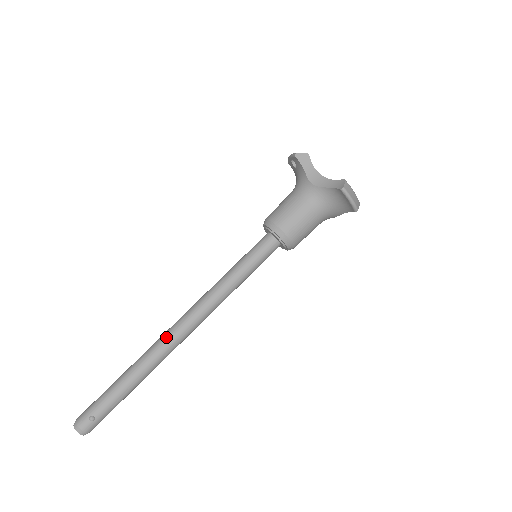
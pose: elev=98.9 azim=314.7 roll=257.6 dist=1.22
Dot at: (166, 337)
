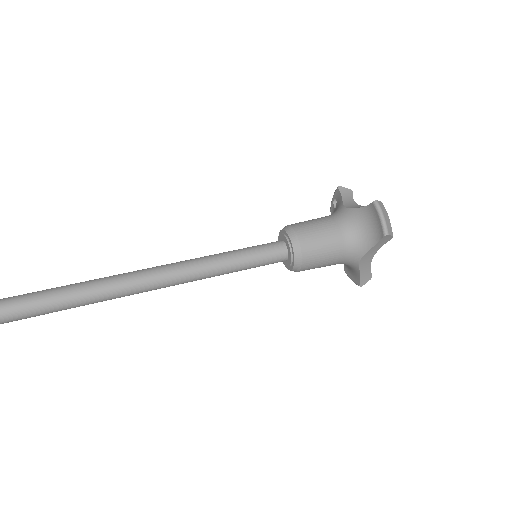
Dot at: (111, 276)
